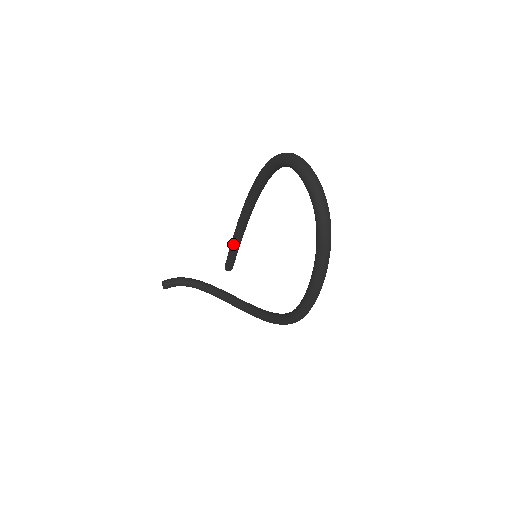
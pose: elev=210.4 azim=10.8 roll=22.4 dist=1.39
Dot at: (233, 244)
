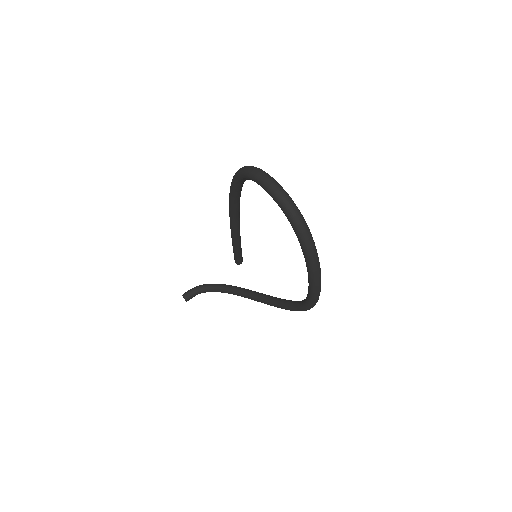
Dot at: (234, 243)
